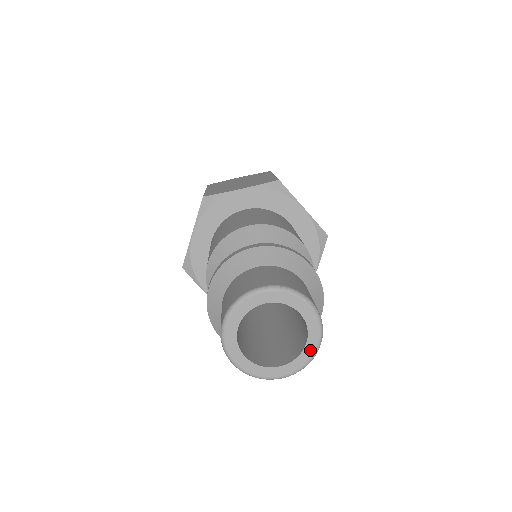
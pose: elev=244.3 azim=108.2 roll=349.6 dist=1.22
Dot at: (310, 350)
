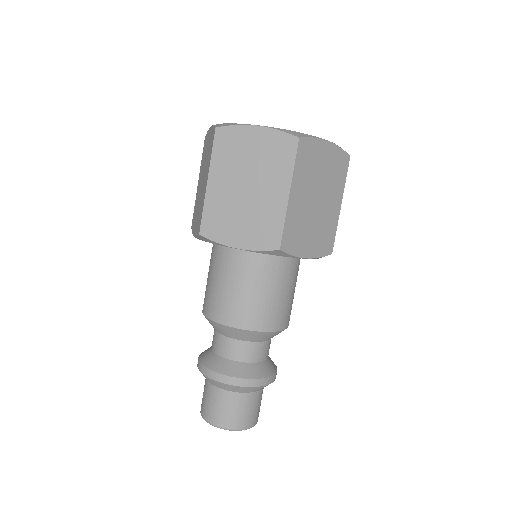
Dot at: occluded
